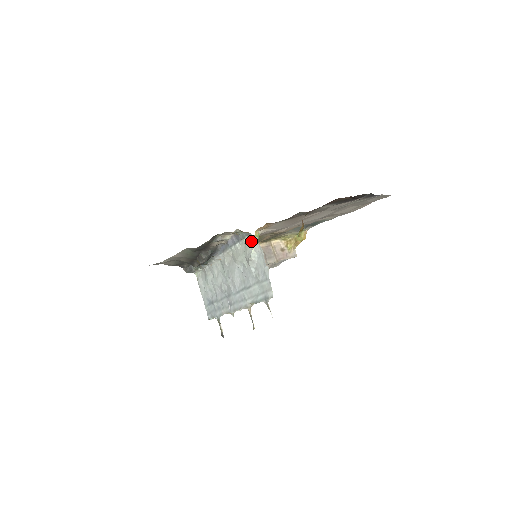
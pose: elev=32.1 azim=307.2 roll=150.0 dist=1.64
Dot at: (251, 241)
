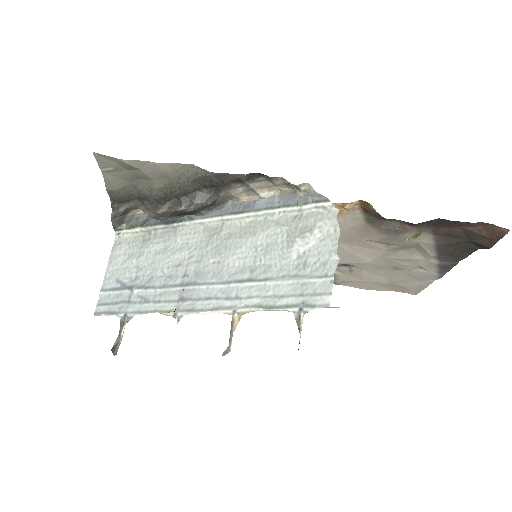
Dot at: (318, 212)
